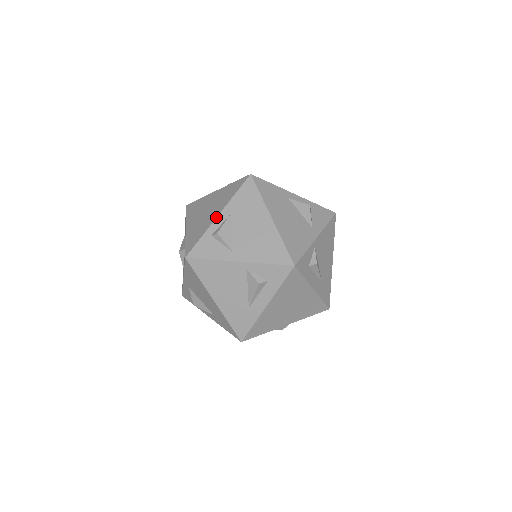
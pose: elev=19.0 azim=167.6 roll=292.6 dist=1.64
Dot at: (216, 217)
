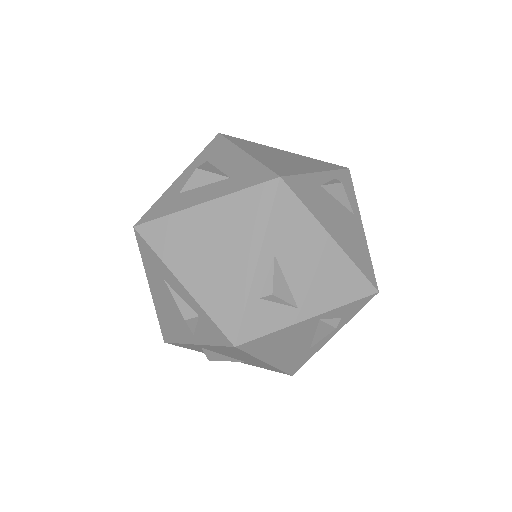
Dot at: (255, 267)
